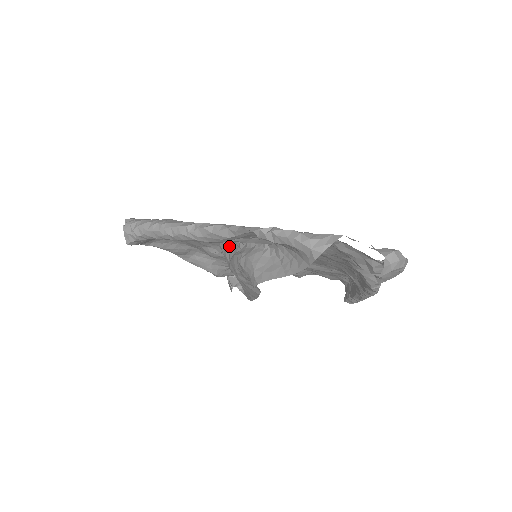
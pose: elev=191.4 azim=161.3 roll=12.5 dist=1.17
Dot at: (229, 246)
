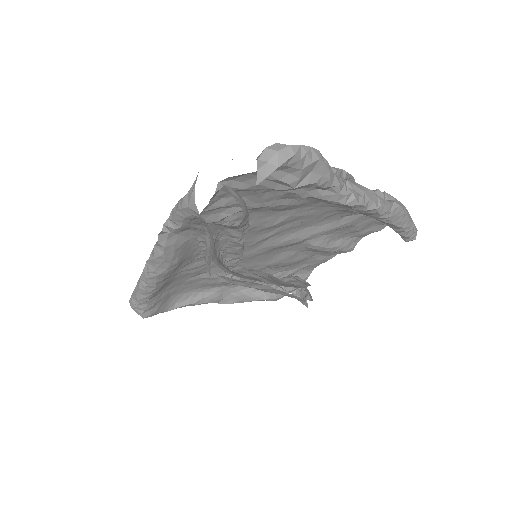
Dot at: occluded
